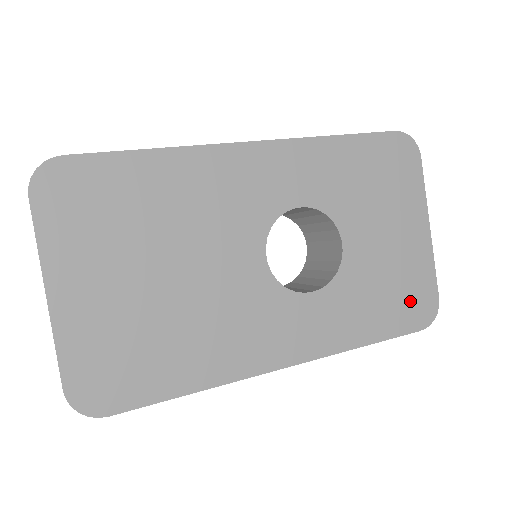
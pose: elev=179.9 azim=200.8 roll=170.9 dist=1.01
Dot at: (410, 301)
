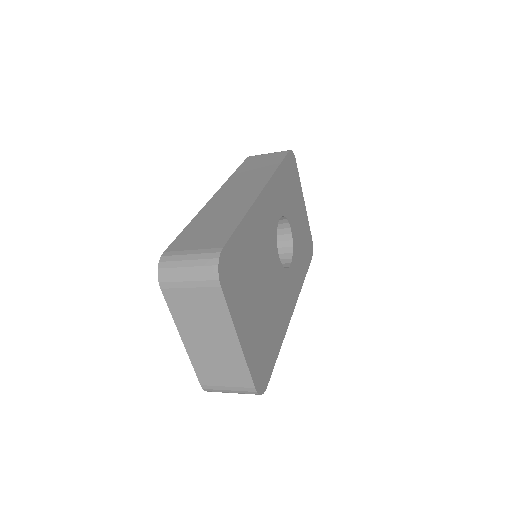
Dot at: (308, 246)
